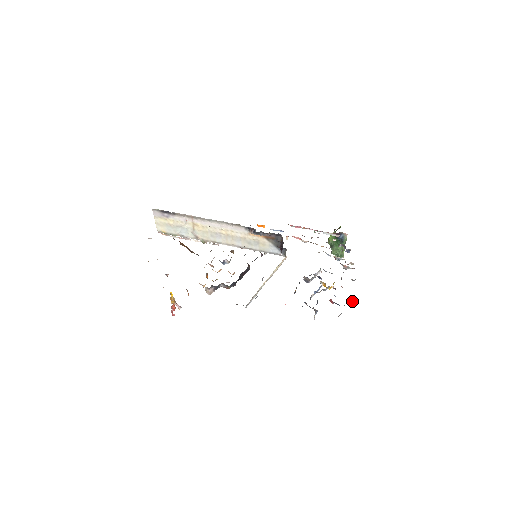
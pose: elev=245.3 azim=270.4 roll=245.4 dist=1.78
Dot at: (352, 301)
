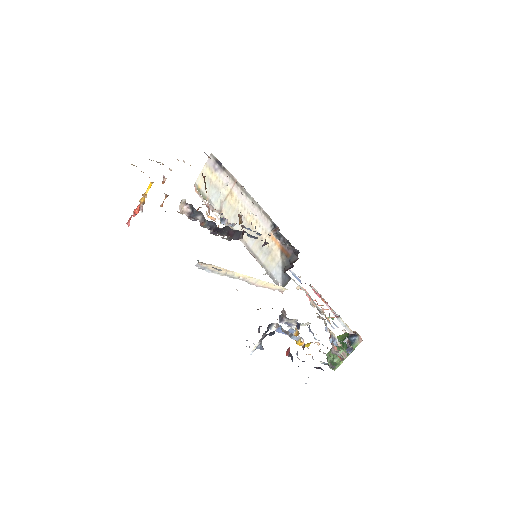
Dot at: occluded
